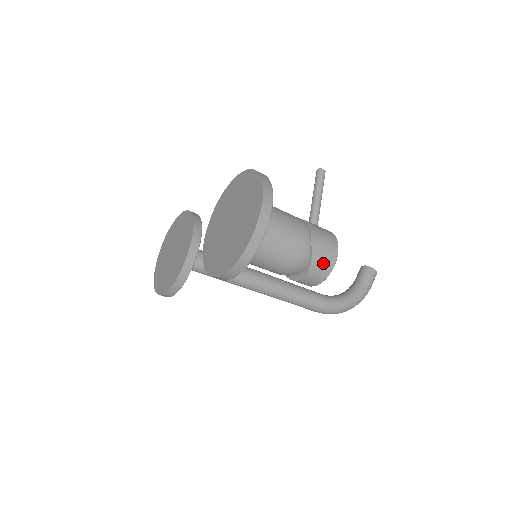
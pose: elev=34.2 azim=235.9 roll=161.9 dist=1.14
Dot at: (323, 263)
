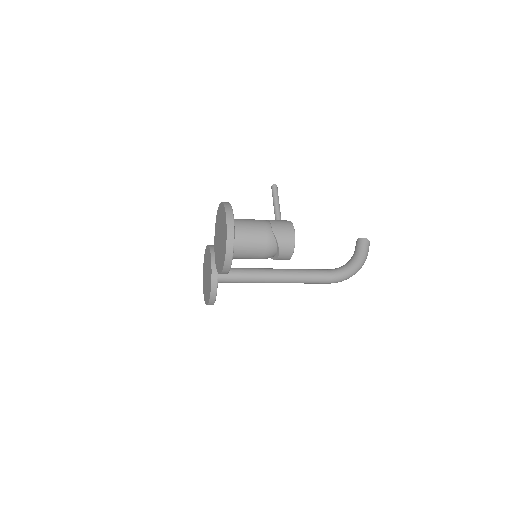
Dot at: (286, 241)
